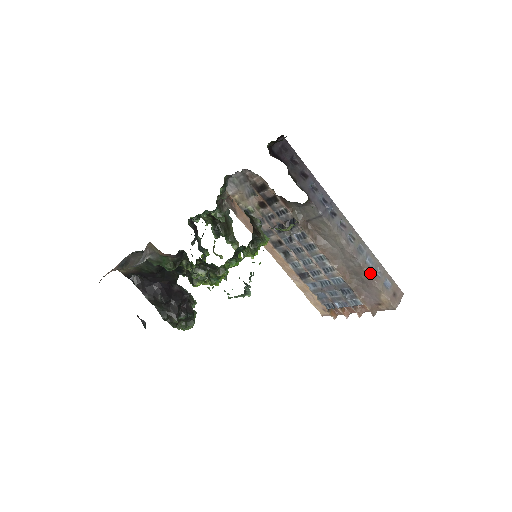
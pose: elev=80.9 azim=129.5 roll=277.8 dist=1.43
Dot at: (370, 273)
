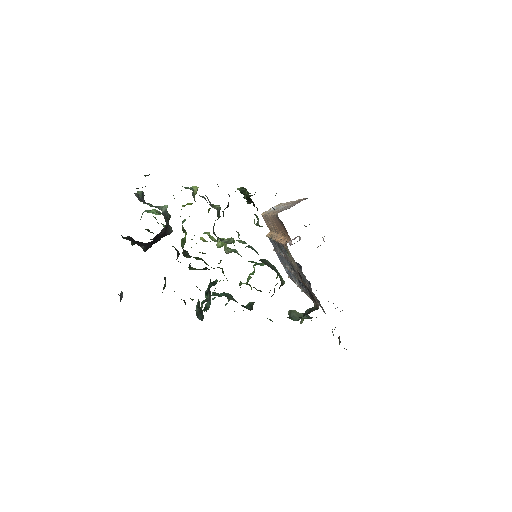
Dot at: occluded
